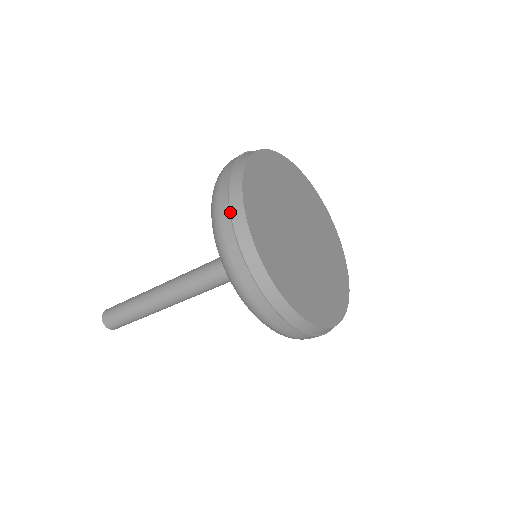
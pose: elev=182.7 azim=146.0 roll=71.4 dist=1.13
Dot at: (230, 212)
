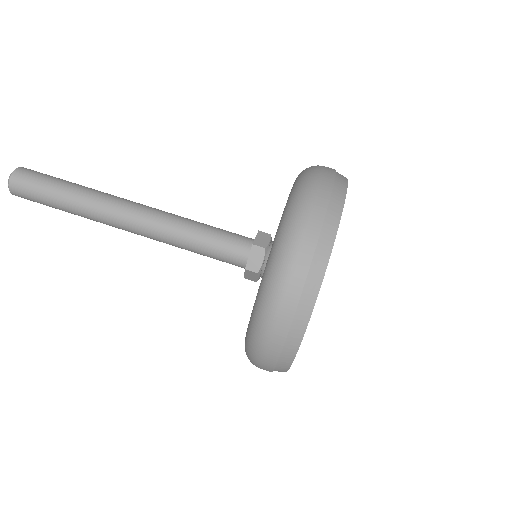
Dot at: (335, 174)
